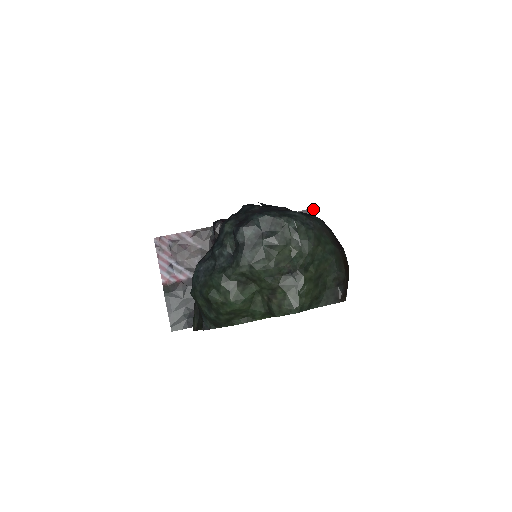
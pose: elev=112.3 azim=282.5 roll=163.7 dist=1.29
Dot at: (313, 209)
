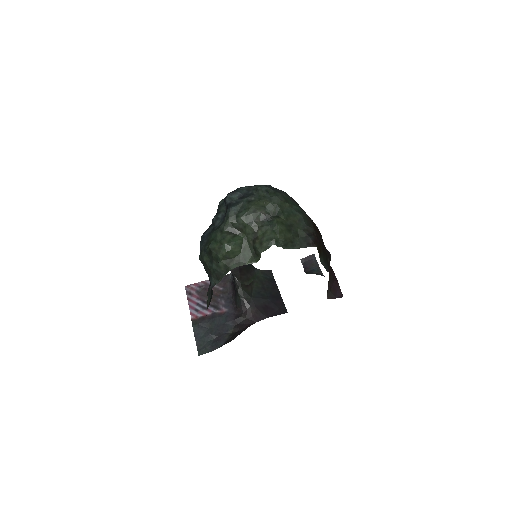
Dot at: (313, 255)
